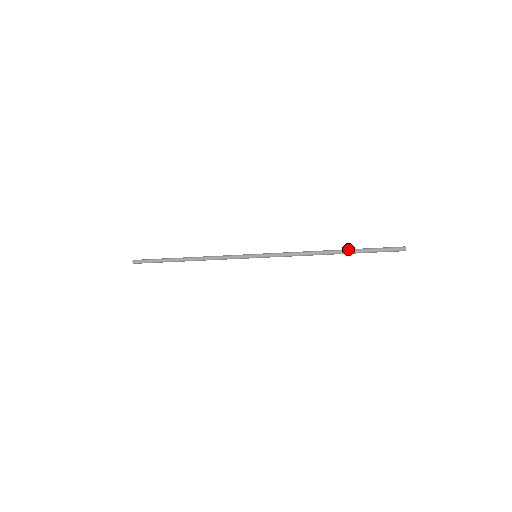
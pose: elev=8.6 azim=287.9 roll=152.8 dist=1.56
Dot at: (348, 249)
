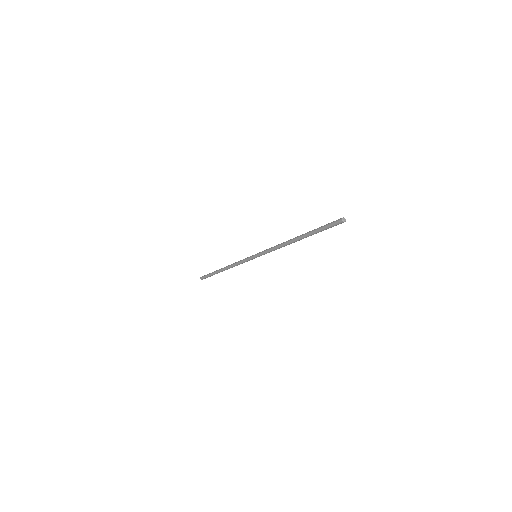
Dot at: (305, 234)
